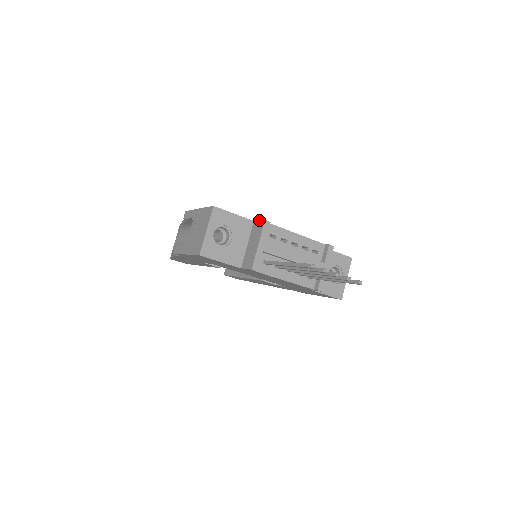
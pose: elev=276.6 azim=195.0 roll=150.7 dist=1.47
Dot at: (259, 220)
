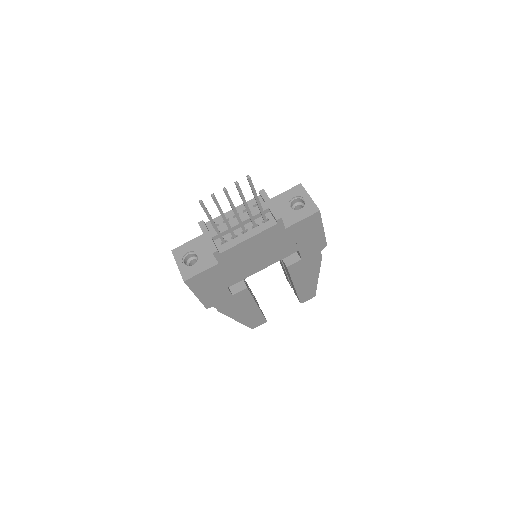
Dot at: occluded
